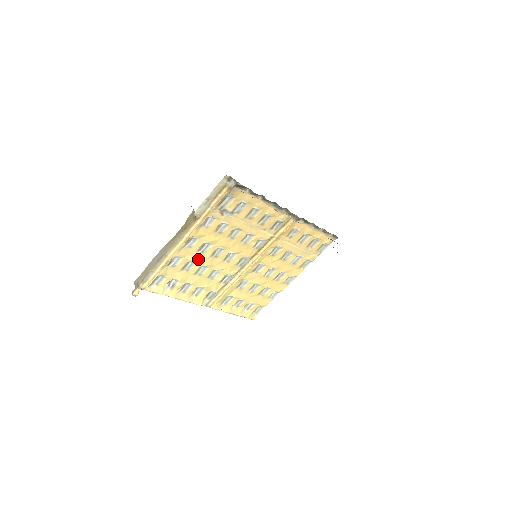
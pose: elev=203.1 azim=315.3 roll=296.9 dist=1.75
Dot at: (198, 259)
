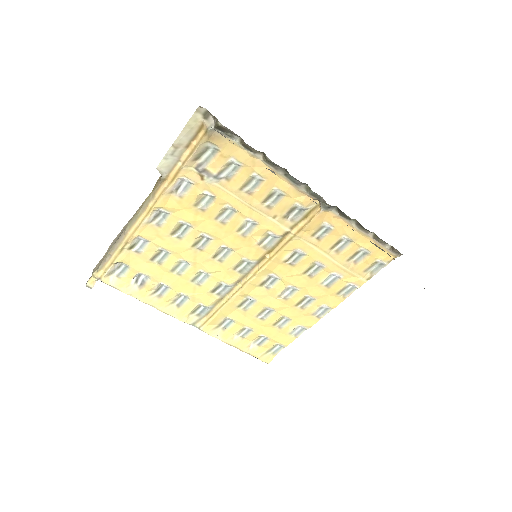
Dot at: (173, 247)
